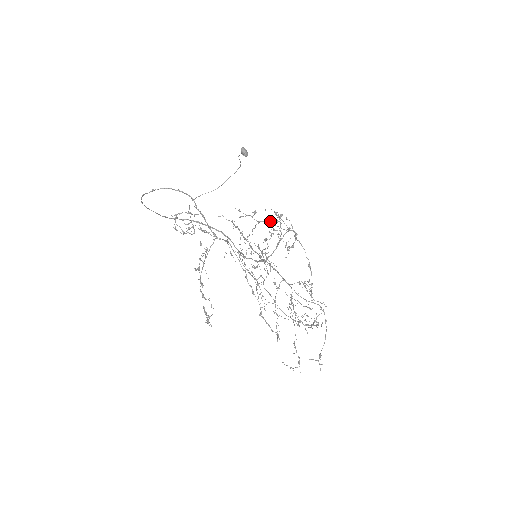
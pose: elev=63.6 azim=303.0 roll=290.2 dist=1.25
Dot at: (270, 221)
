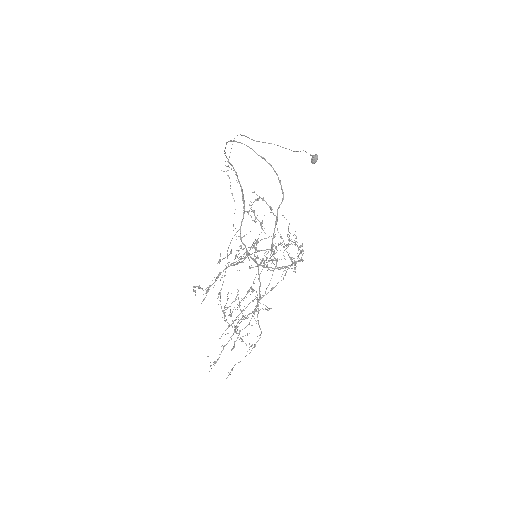
Dot at: occluded
